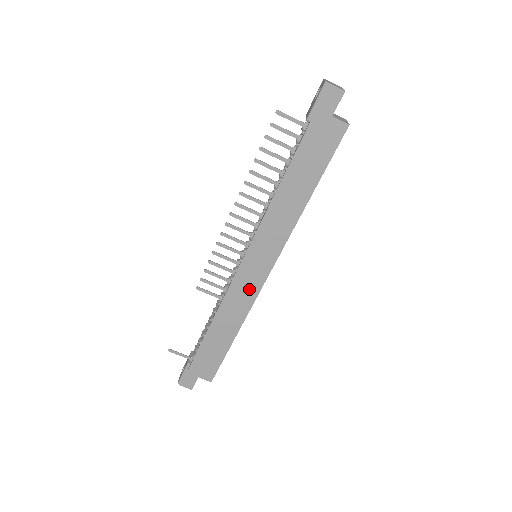
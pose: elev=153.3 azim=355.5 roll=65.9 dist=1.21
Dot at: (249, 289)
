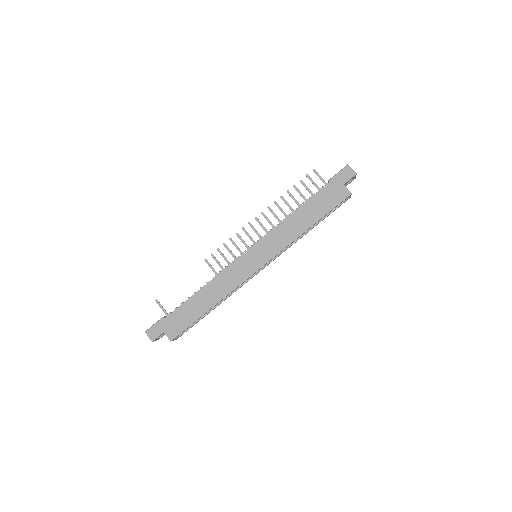
Dot at: (240, 274)
